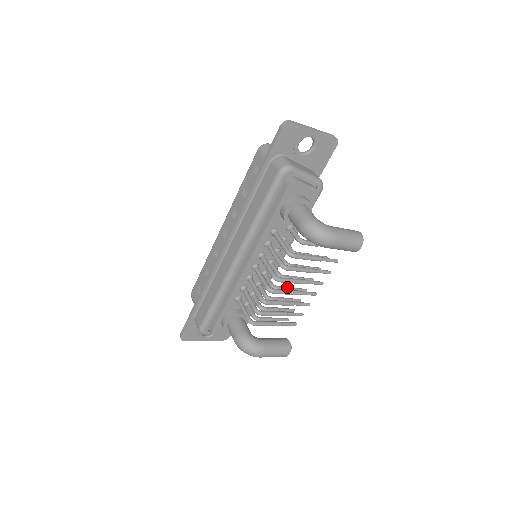
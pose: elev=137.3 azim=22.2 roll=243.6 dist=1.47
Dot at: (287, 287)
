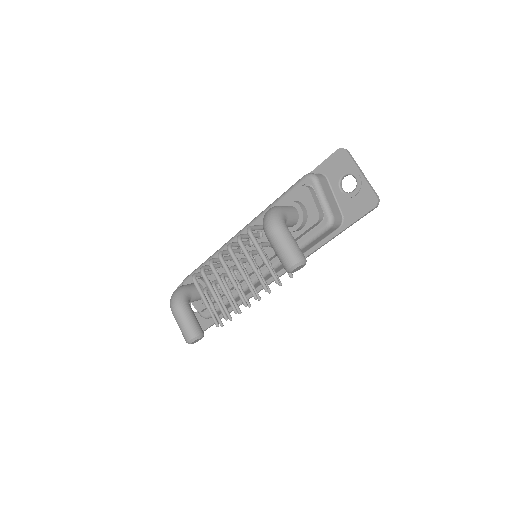
Dot at: occluded
